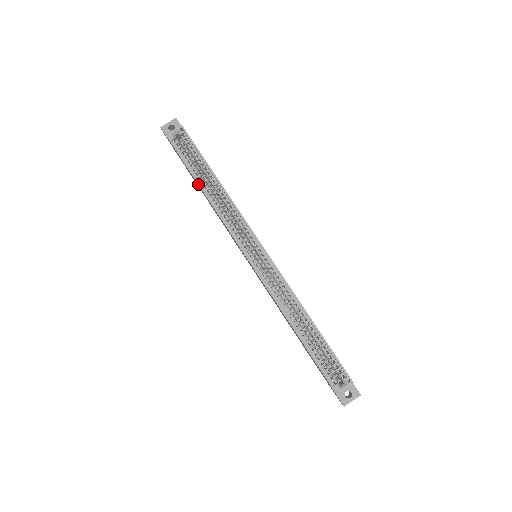
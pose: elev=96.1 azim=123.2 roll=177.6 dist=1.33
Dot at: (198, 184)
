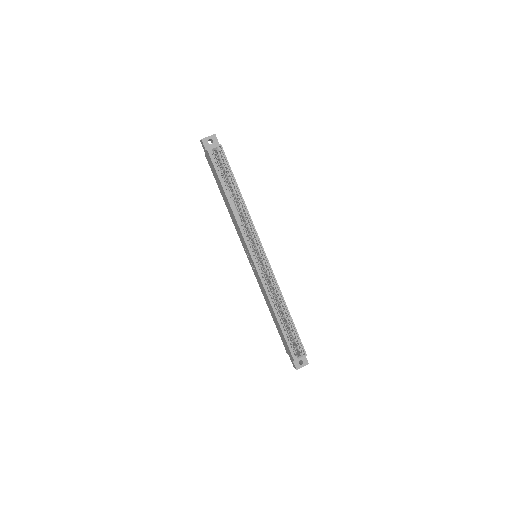
Dot at: (226, 195)
